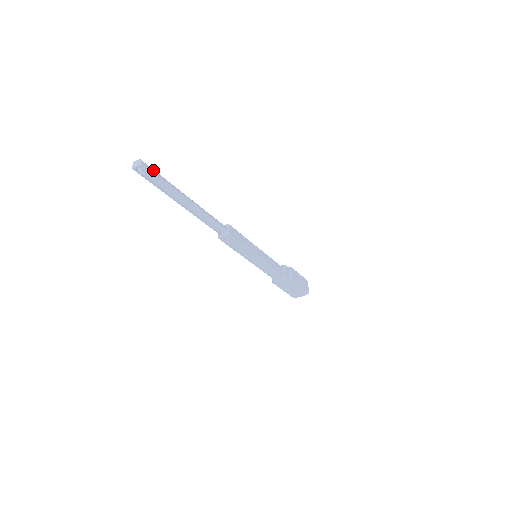
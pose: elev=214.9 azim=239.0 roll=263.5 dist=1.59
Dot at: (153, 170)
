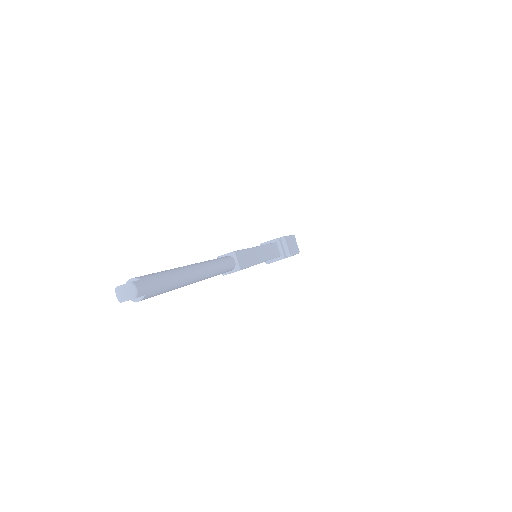
Dot at: (152, 281)
